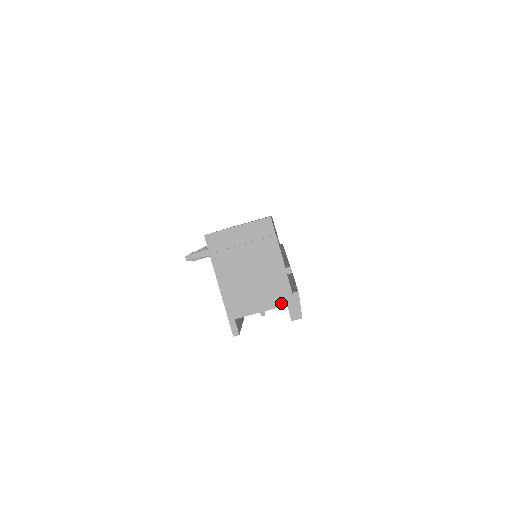
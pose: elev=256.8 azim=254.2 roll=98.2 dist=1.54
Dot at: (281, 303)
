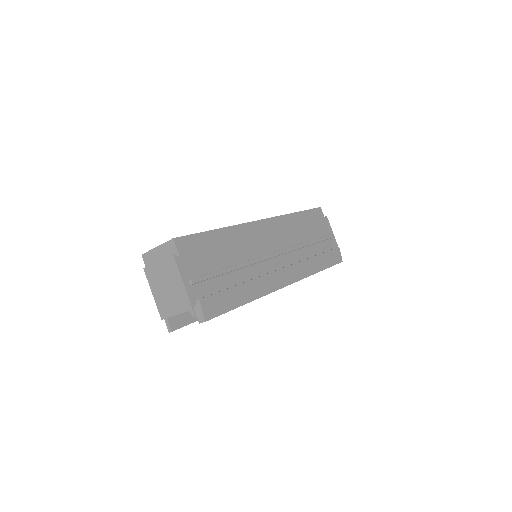
Dot at: (185, 309)
